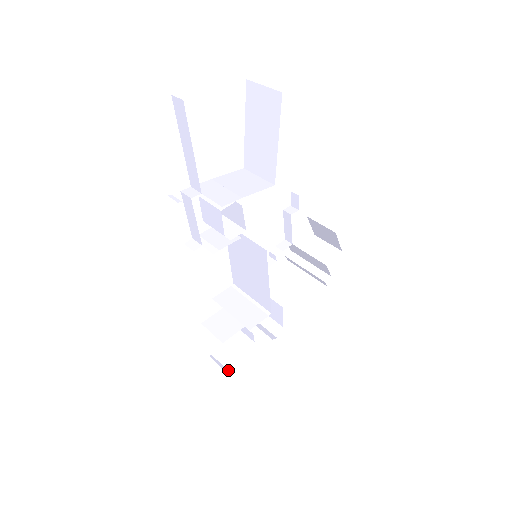
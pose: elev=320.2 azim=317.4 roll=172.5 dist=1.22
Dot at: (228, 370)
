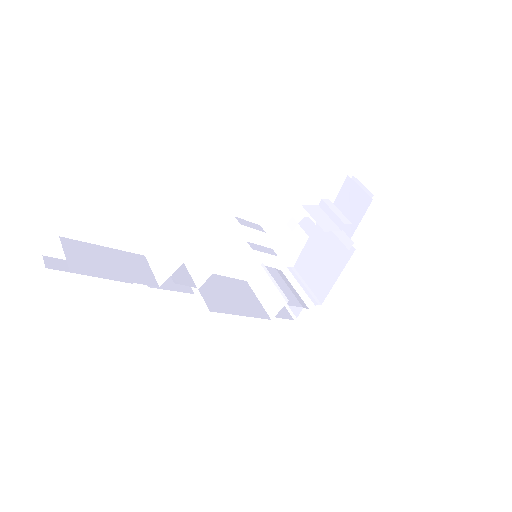
Dot at: (296, 317)
